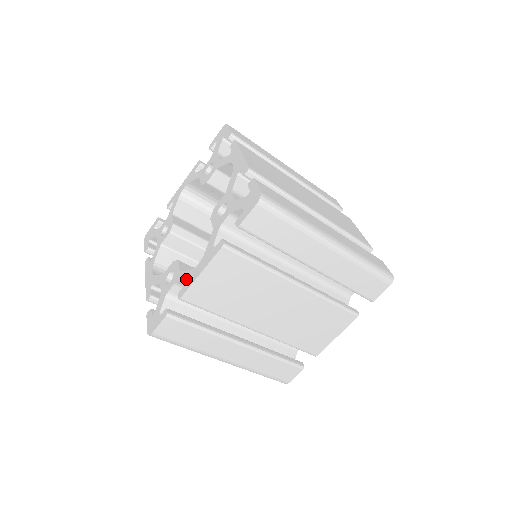
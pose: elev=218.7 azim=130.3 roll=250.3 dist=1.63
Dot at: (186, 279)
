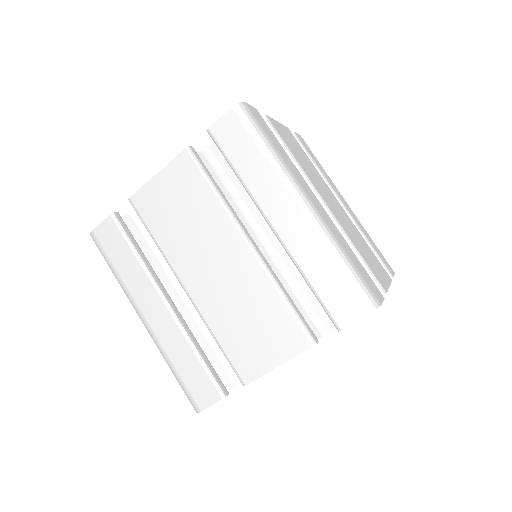
Dot at: occluded
